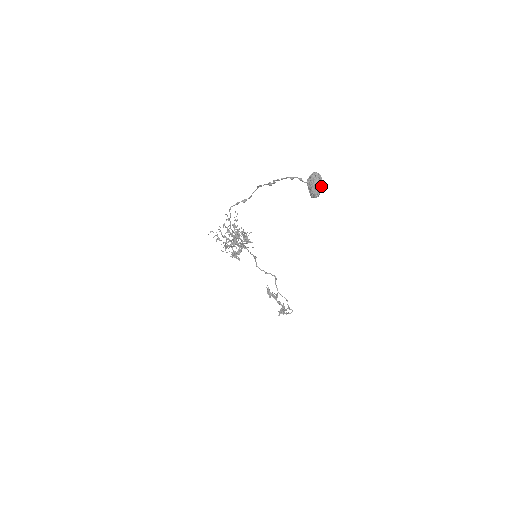
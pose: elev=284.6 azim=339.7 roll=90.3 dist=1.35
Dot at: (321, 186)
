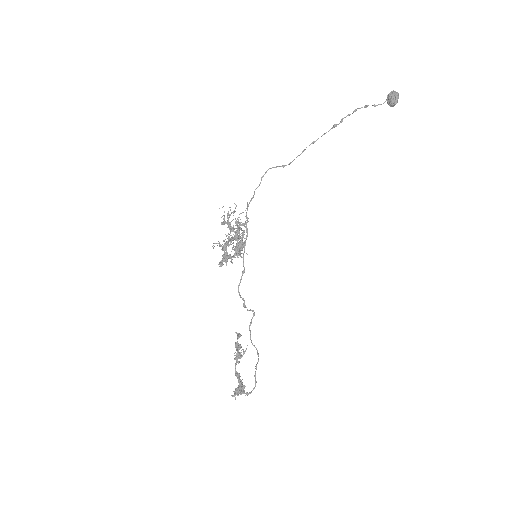
Dot at: (398, 98)
